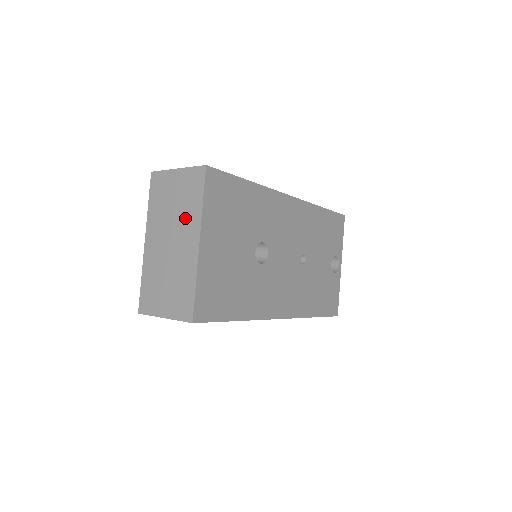
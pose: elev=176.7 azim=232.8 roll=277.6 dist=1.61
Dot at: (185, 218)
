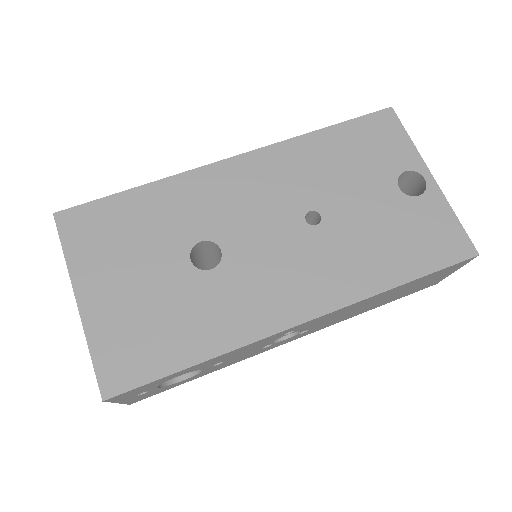
Dot at: occluded
